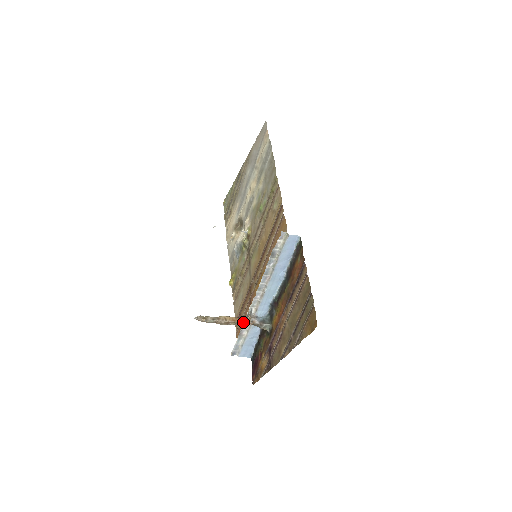
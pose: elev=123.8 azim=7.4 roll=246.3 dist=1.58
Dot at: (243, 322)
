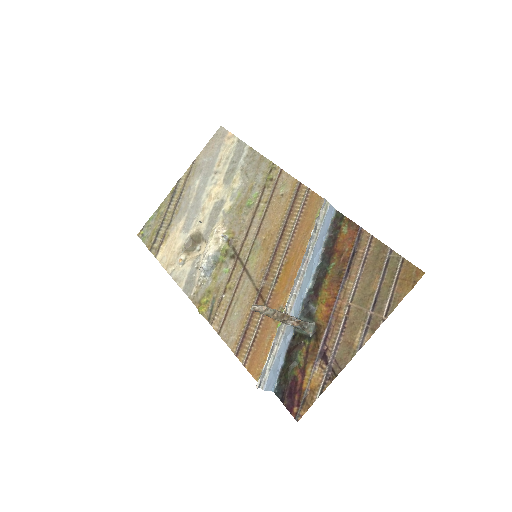
Dot at: (290, 319)
